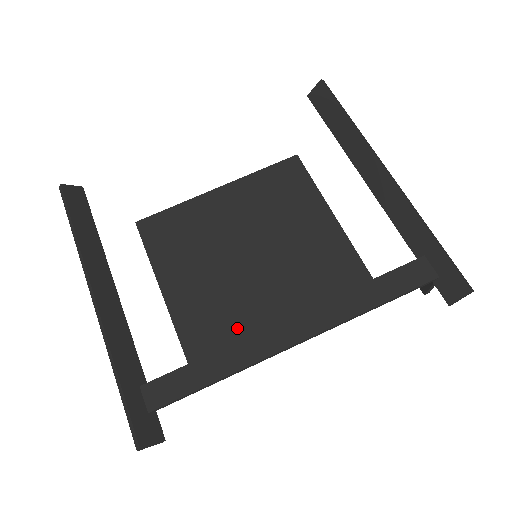
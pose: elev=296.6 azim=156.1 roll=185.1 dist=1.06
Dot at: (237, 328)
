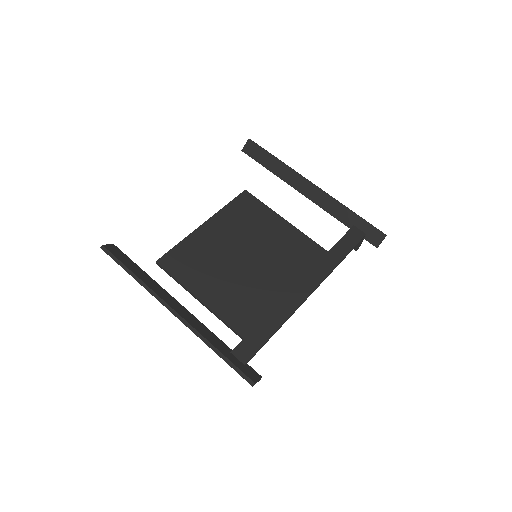
Dot at: (262, 305)
